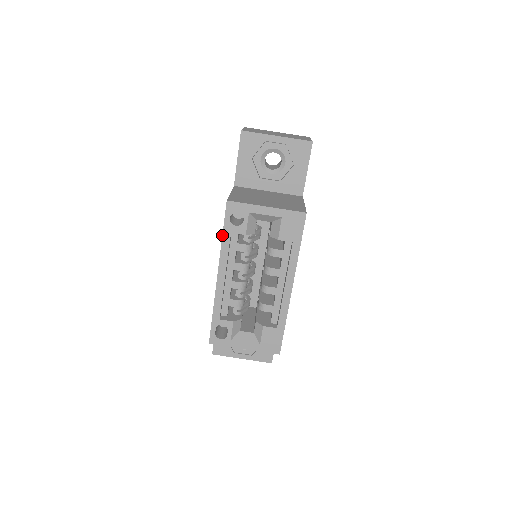
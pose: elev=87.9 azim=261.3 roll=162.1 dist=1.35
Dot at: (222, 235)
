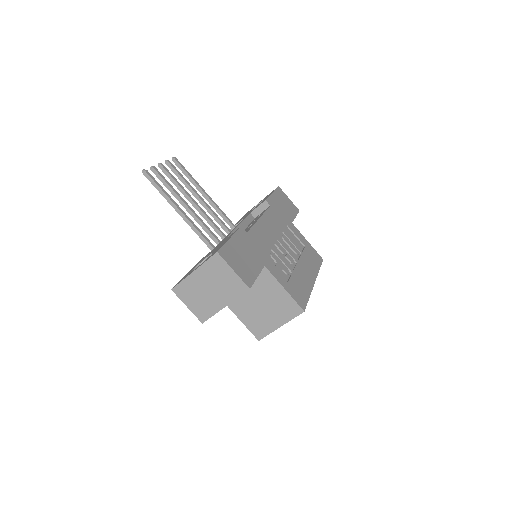
Dot at: occluded
